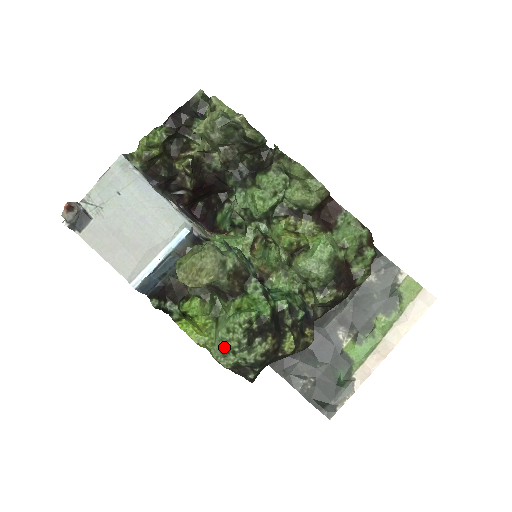
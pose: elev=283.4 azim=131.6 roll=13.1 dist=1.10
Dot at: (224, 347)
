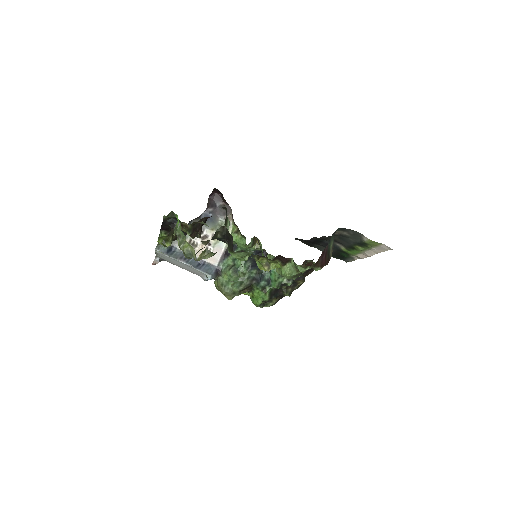
Dot at: occluded
